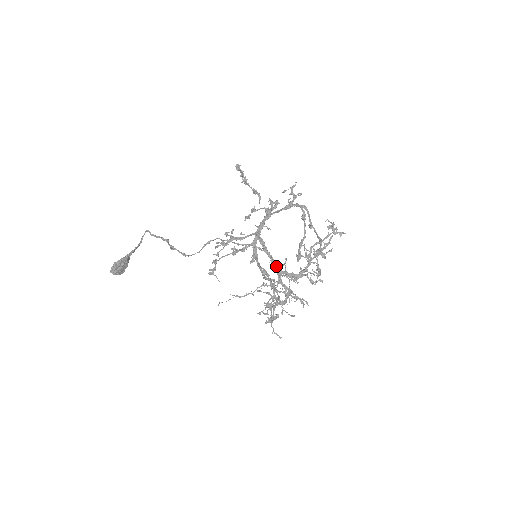
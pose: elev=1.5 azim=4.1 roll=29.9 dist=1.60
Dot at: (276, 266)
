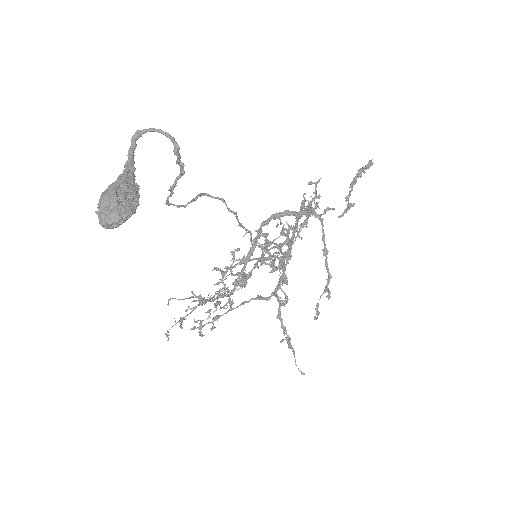
Dot at: occluded
